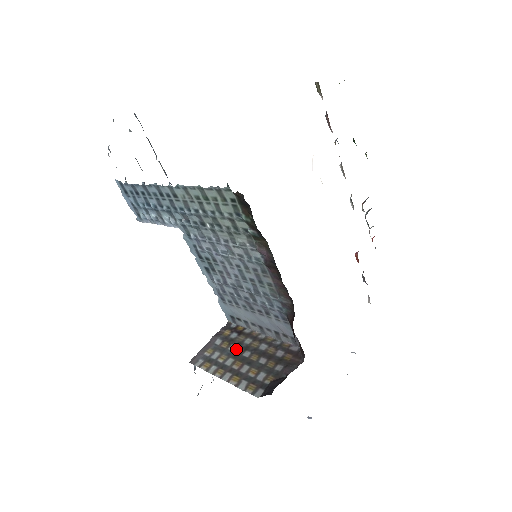
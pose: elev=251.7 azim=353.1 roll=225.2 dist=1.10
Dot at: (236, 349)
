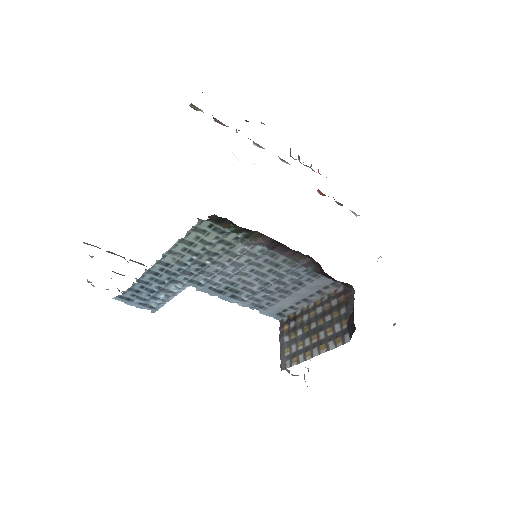
Dot at: (303, 330)
